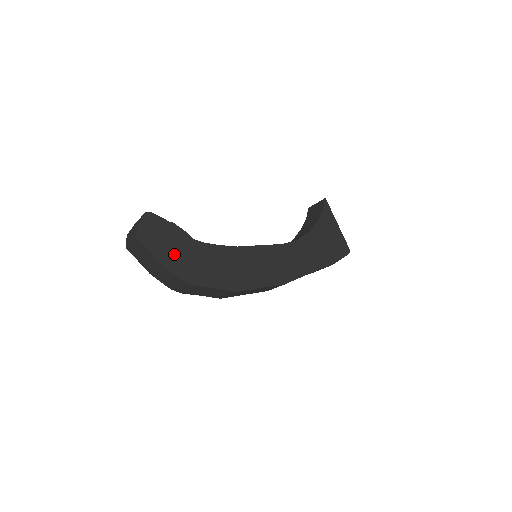
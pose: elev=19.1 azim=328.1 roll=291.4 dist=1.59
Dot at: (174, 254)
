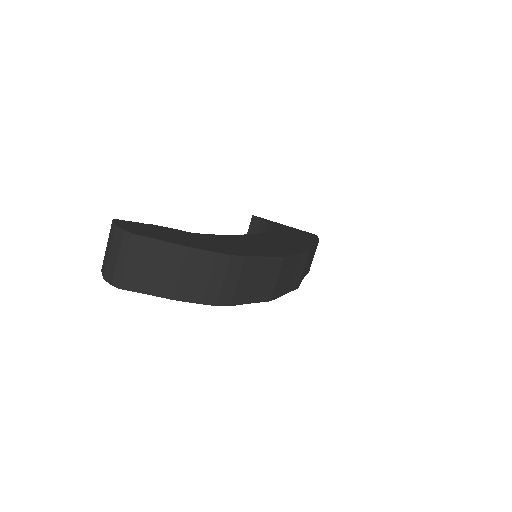
Dot at: (188, 241)
